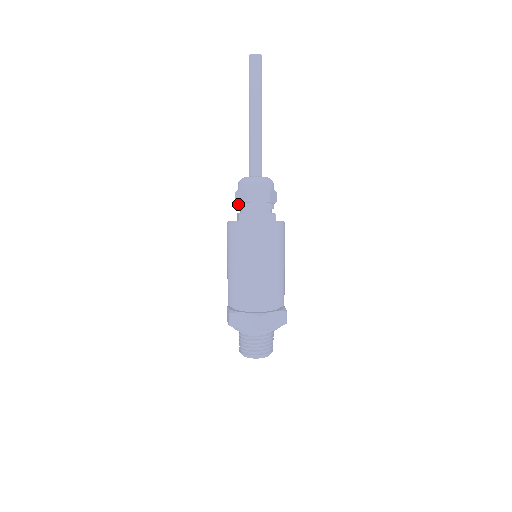
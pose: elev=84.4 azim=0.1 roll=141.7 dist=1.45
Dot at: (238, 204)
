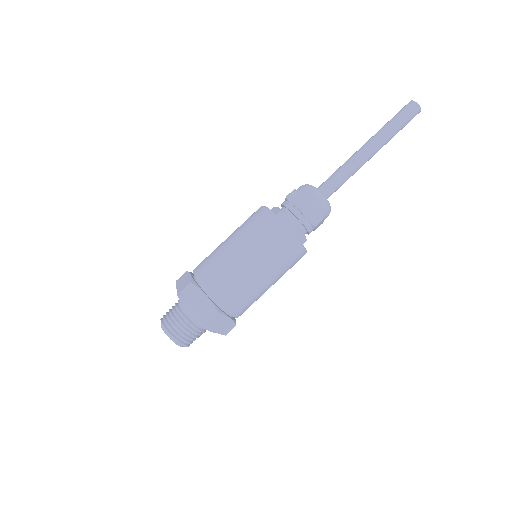
Dot at: (287, 201)
